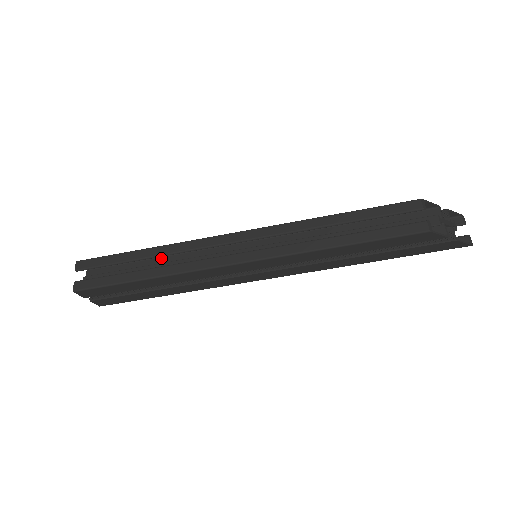
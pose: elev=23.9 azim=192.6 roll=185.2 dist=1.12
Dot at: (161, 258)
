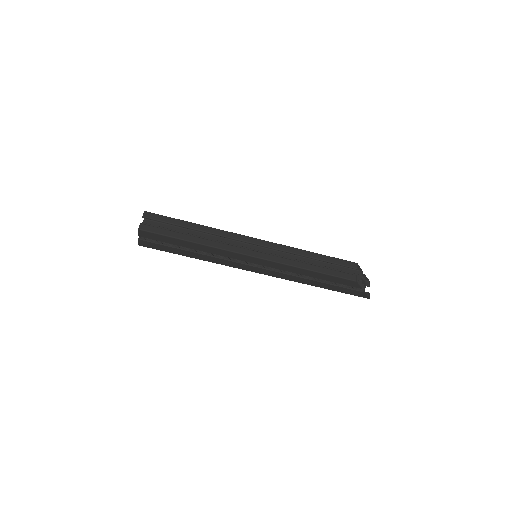
Dot at: (198, 232)
